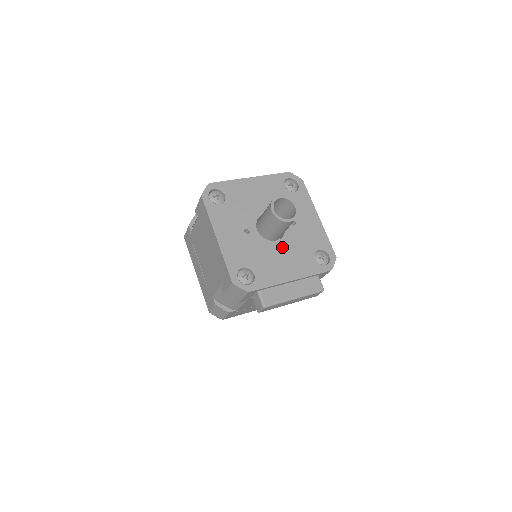
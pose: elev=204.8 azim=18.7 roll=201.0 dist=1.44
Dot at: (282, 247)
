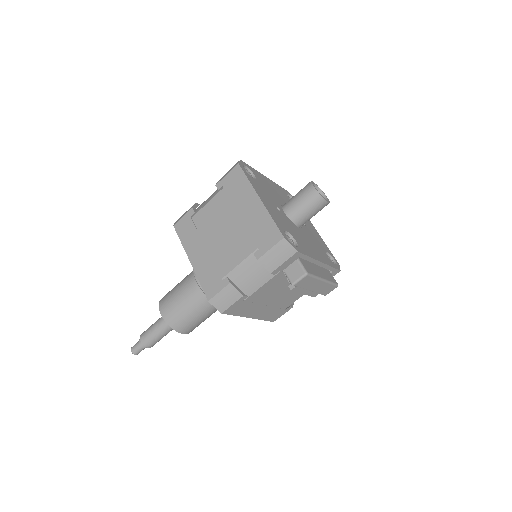
Dot at: (305, 235)
